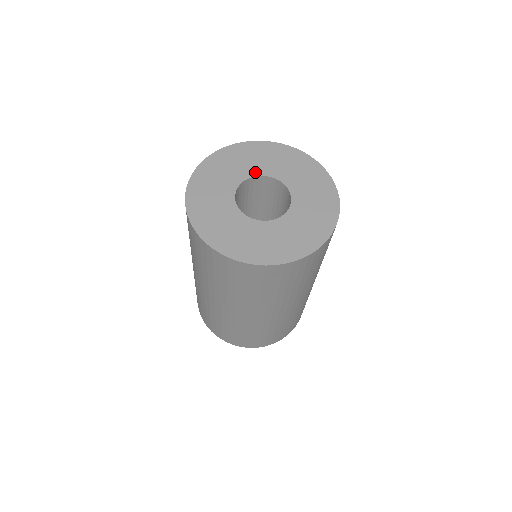
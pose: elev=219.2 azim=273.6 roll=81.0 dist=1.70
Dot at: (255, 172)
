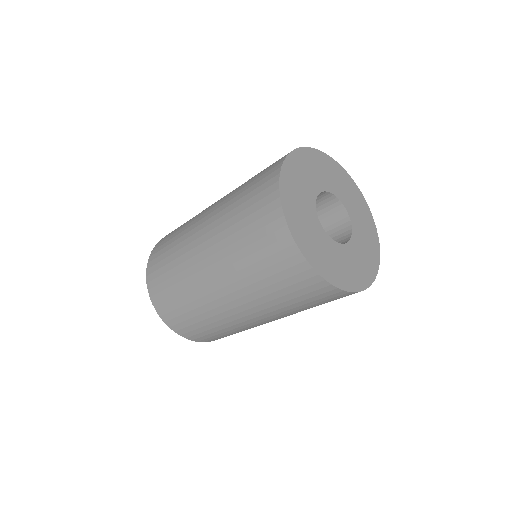
Dot at: (329, 187)
